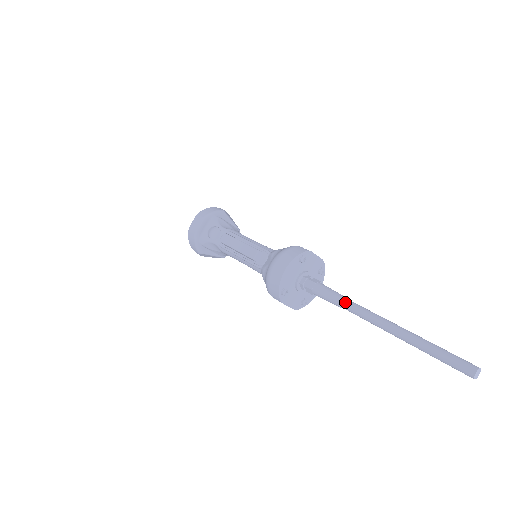
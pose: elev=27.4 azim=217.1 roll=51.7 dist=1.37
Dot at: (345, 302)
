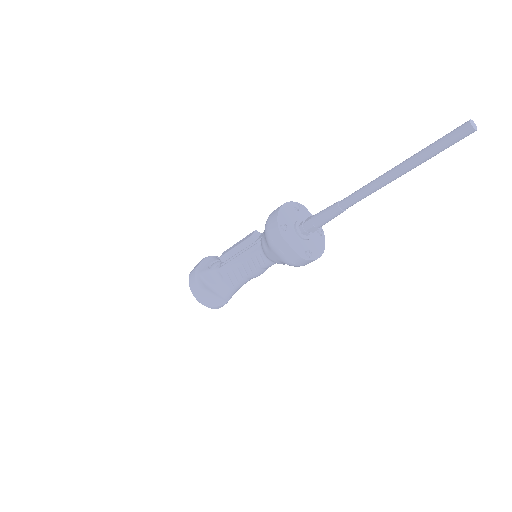
Dot at: occluded
